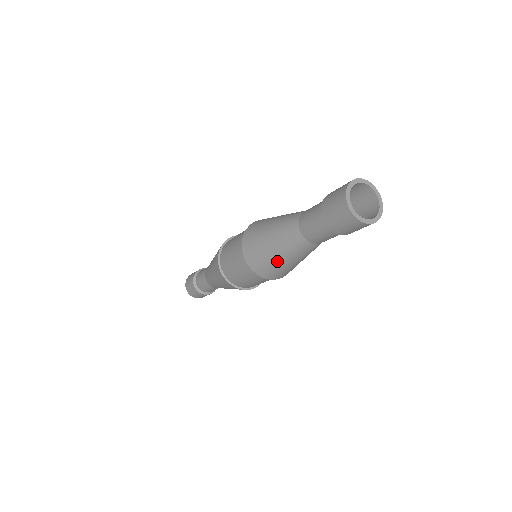
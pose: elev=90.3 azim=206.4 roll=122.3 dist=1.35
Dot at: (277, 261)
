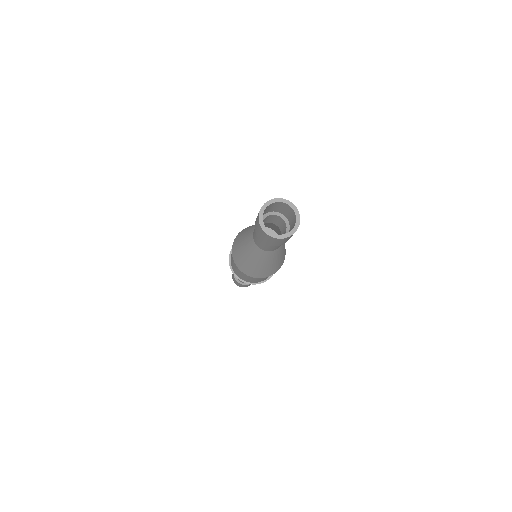
Dot at: (270, 266)
